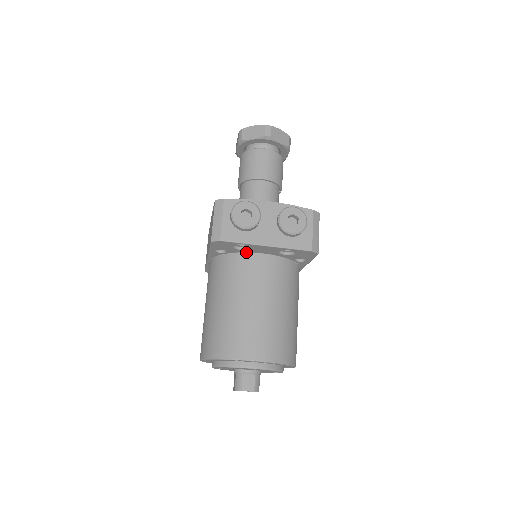
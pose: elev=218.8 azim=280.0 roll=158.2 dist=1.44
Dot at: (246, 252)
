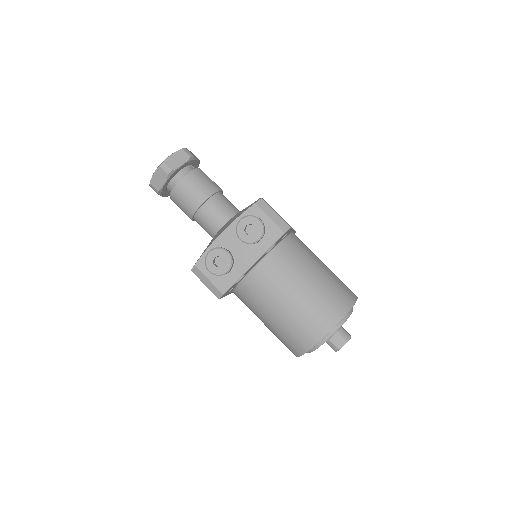
Dot at: (246, 274)
